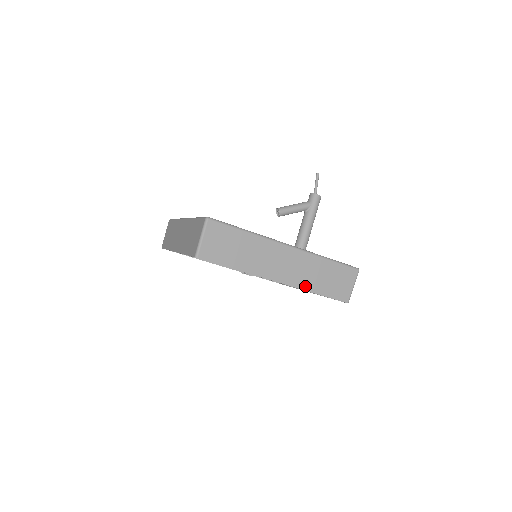
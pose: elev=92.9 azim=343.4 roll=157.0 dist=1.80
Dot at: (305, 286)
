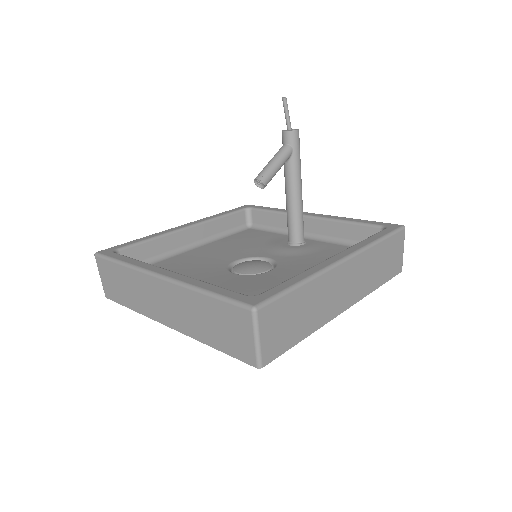
Dot at: (368, 290)
